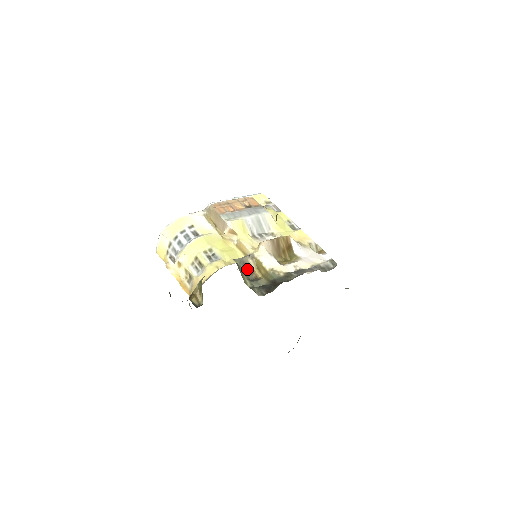
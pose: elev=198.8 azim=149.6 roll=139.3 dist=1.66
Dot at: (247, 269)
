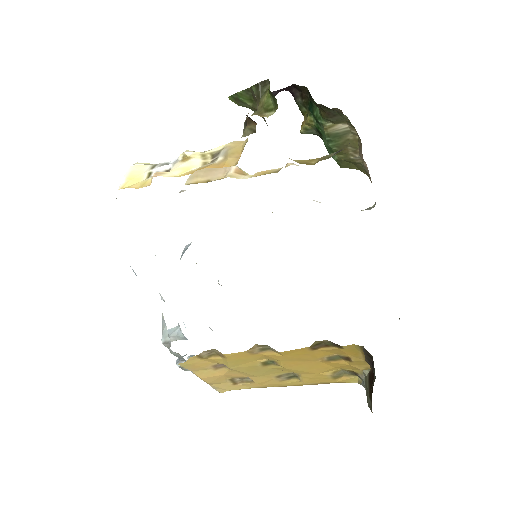
Dot at: occluded
